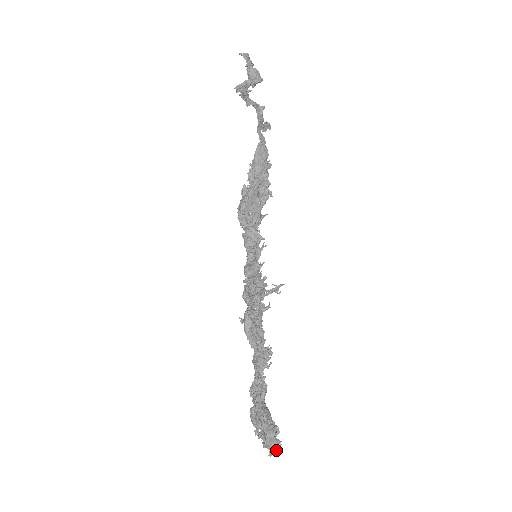
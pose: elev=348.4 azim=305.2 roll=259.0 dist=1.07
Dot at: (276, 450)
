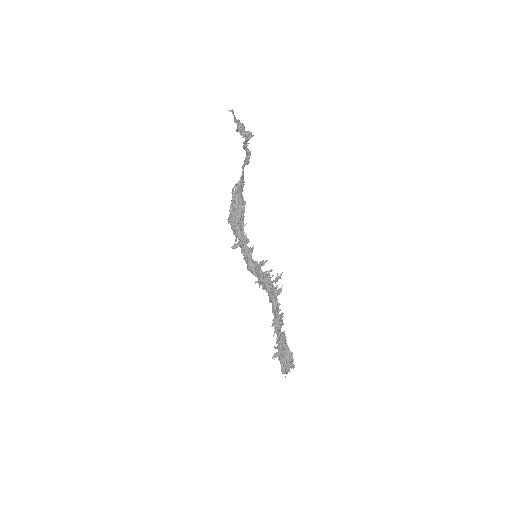
Dot at: occluded
